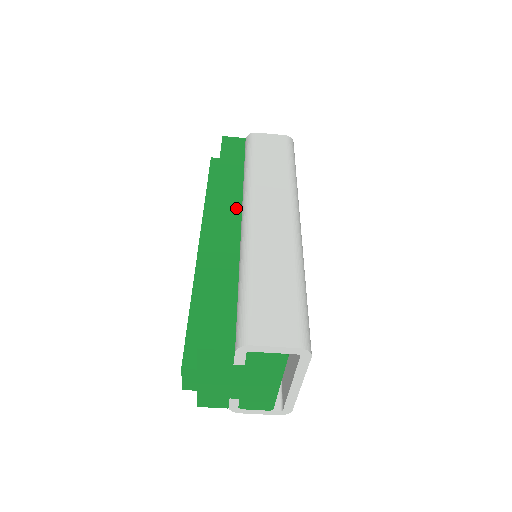
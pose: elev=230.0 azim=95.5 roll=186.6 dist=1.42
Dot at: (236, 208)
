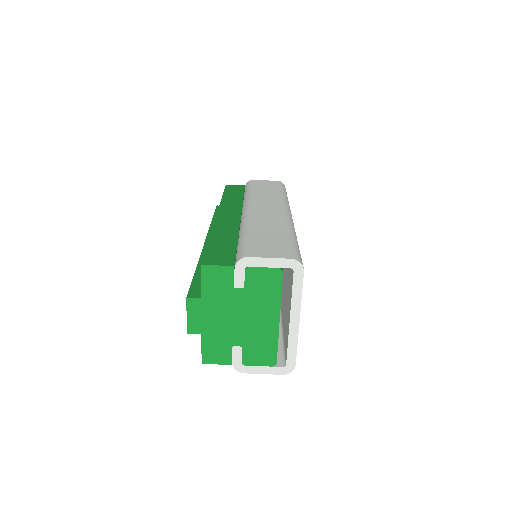
Dot at: (237, 211)
